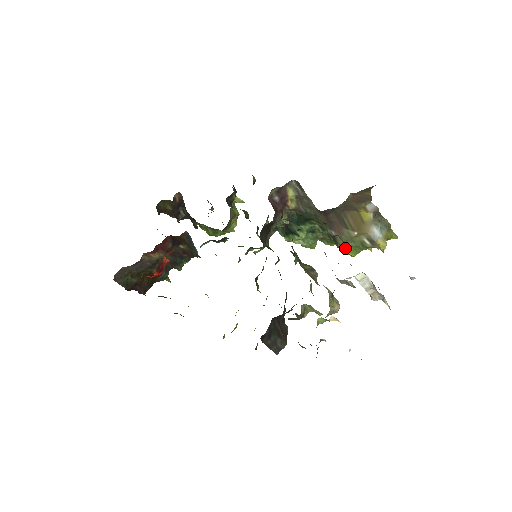
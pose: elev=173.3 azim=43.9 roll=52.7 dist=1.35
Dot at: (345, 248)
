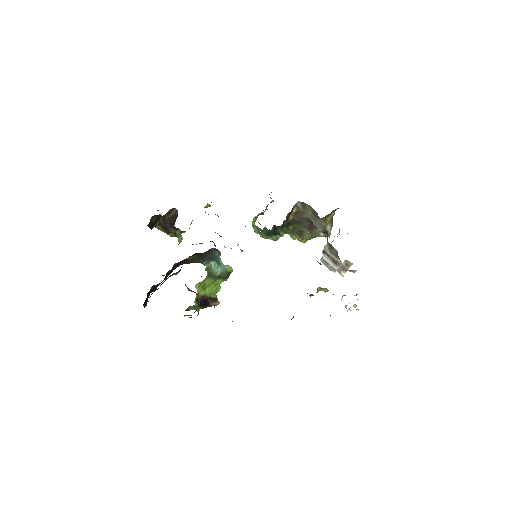
Dot at: occluded
